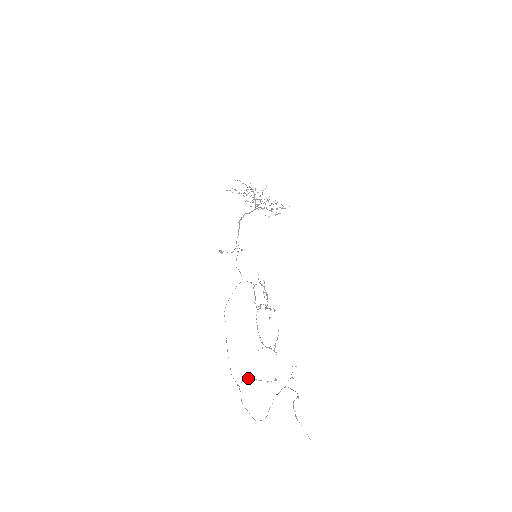
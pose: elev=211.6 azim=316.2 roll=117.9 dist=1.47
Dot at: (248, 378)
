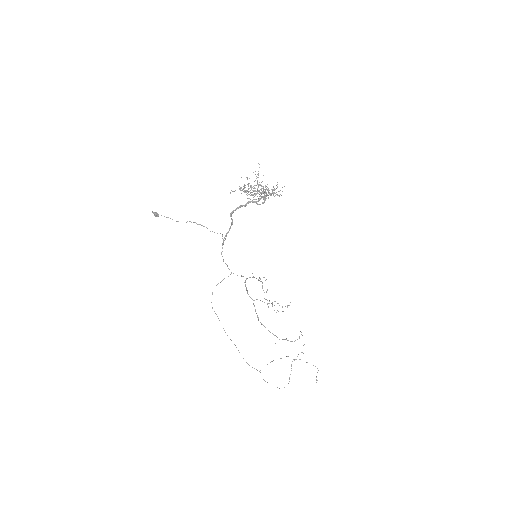
Dot at: occluded
